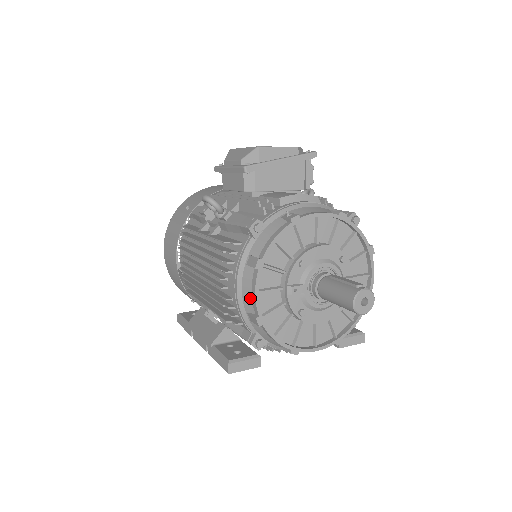
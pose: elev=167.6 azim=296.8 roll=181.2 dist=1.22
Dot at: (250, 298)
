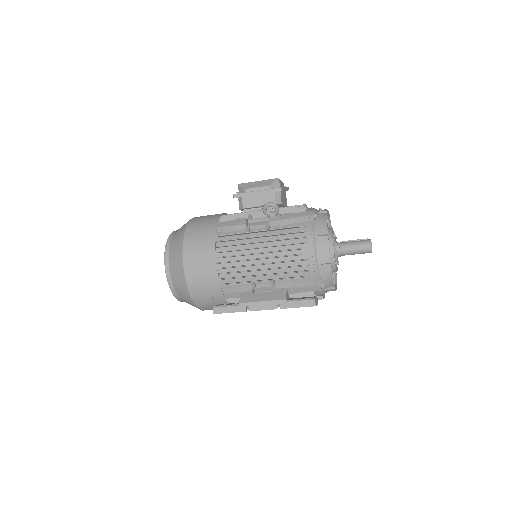
Dot at: (324, 254)
